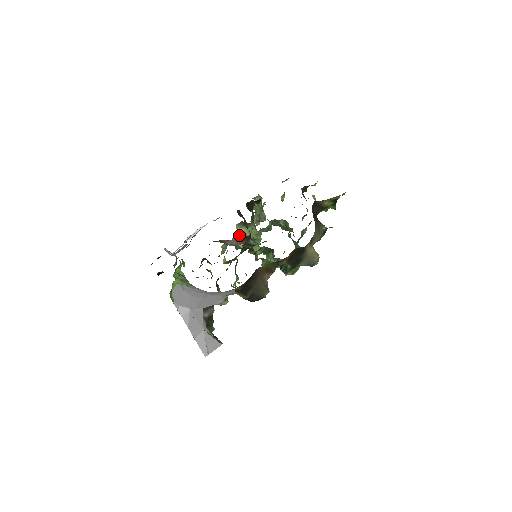
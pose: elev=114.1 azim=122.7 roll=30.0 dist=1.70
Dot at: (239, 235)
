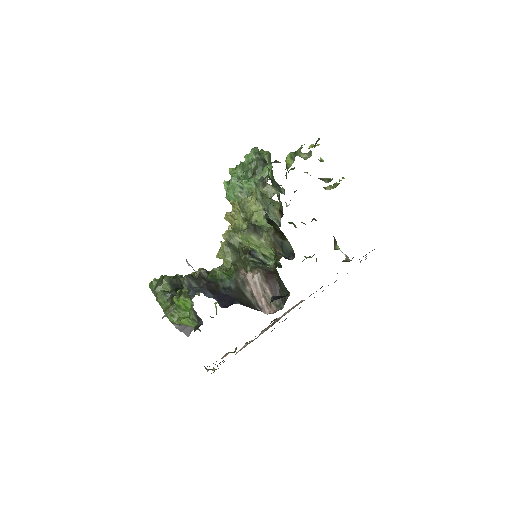
Dot at: (262, 275)
